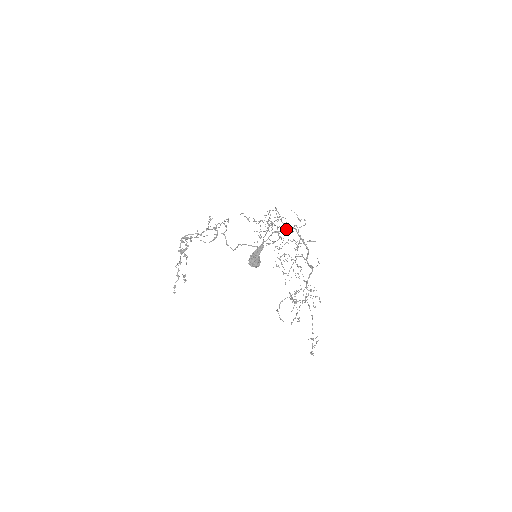
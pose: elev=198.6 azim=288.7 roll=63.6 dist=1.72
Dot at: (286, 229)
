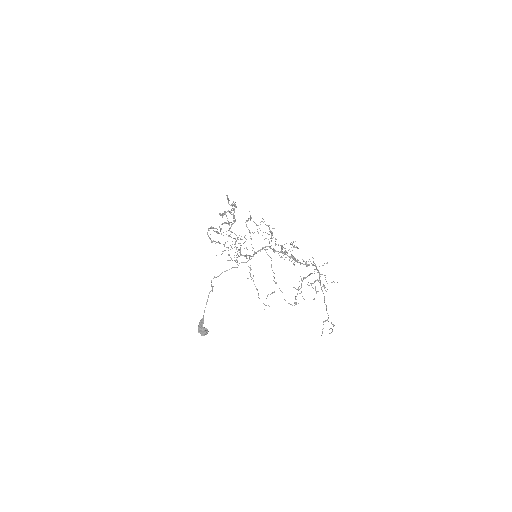
Dot at: (254, 254)
